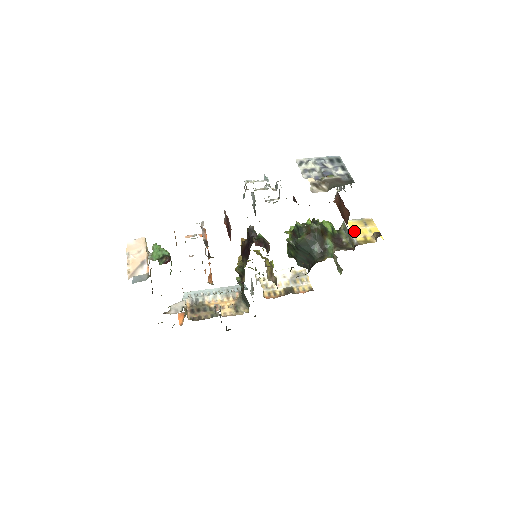
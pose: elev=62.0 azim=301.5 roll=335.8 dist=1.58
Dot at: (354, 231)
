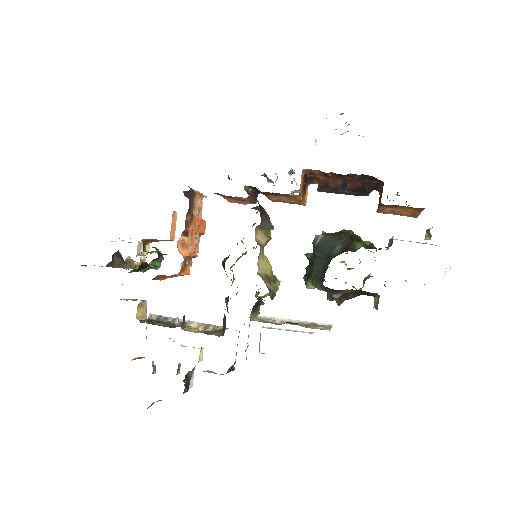
Dot at: occluded
